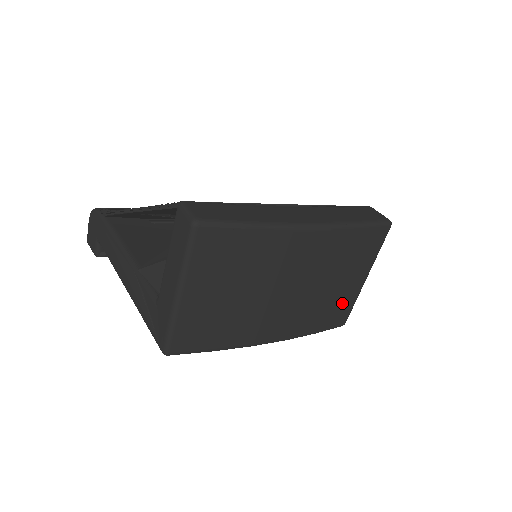
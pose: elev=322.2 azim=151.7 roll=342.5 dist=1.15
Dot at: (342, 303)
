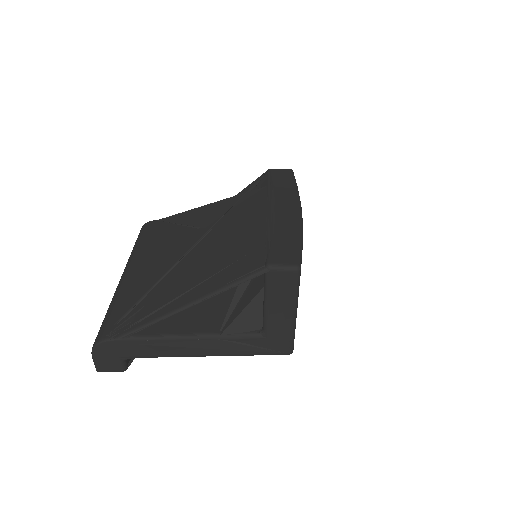
Dot at: occluded
